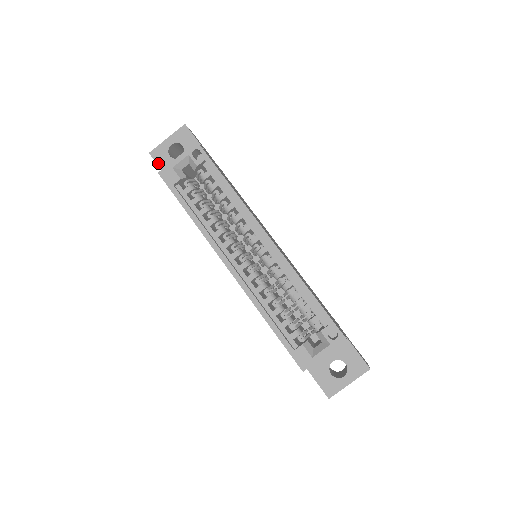
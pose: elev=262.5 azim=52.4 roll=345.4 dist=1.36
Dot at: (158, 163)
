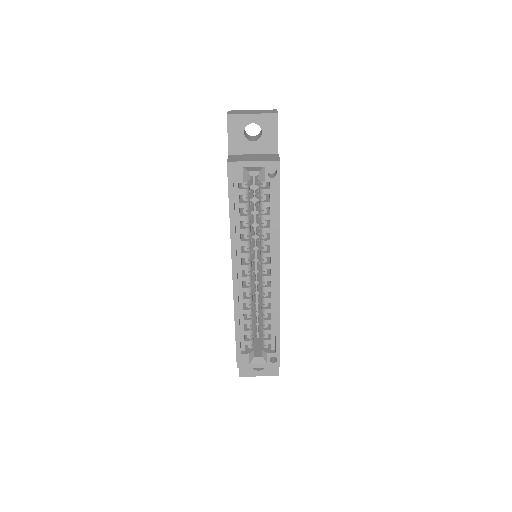
Dot at: (229, 131)
